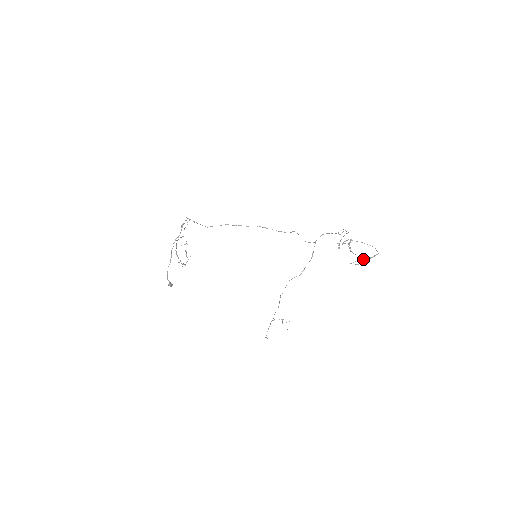
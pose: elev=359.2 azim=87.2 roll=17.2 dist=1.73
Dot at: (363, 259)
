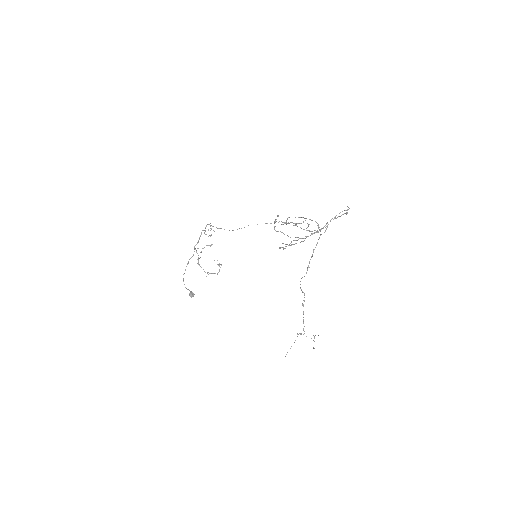
Dot at: (293, 240)
